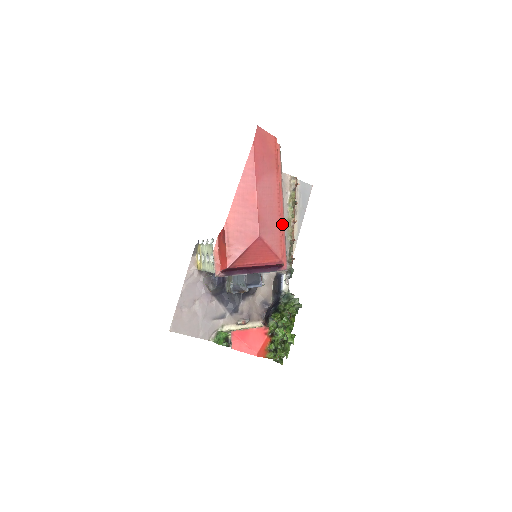
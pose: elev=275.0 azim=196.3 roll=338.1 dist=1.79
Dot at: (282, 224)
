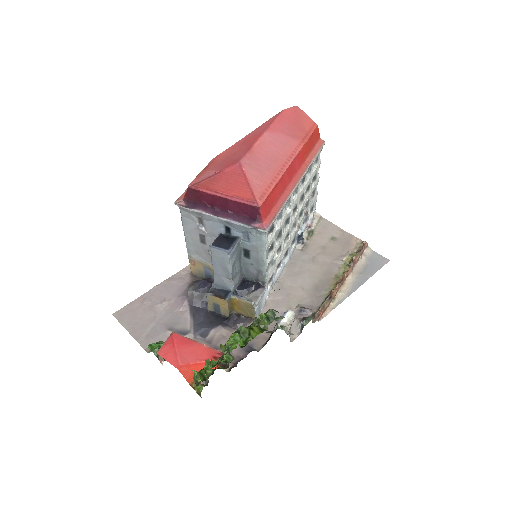
Dot at: (287, 191)
